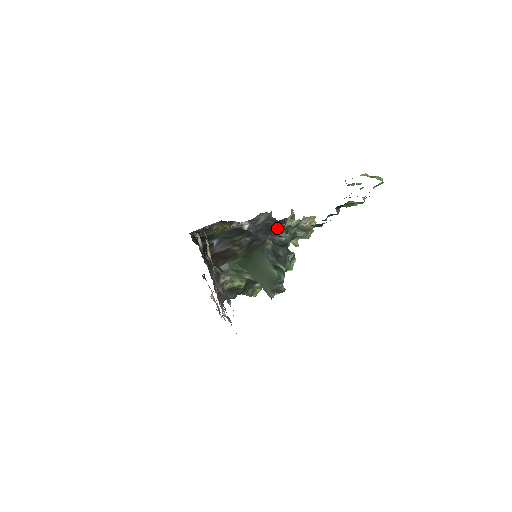
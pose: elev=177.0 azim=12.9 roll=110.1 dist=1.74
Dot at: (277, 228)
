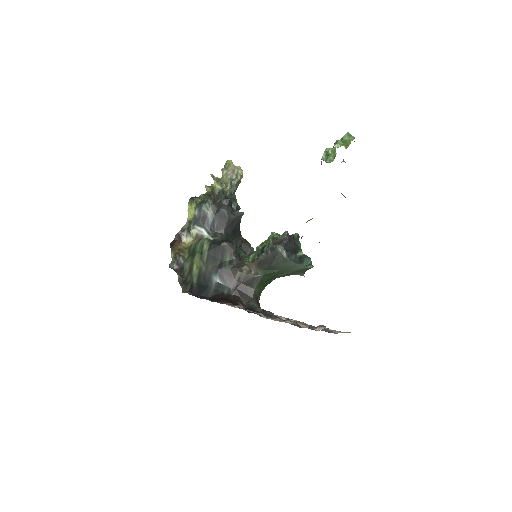
Dot at: (229, 209)
